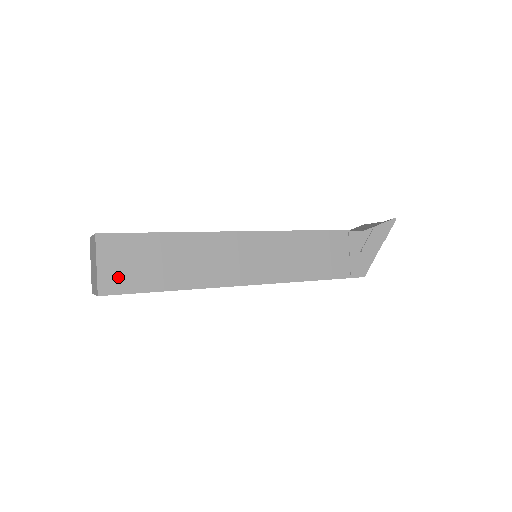
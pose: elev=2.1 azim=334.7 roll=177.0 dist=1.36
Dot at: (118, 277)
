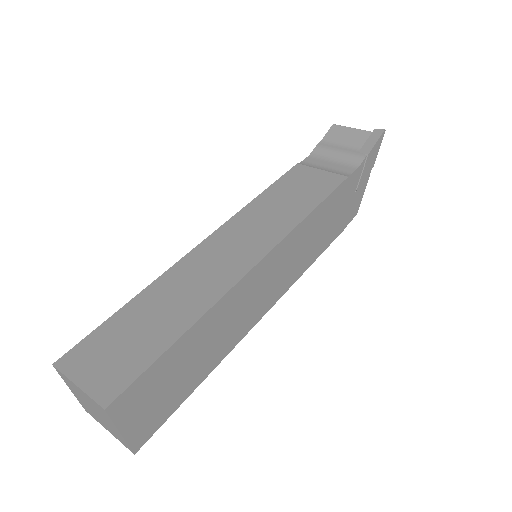
Dot at: (148, 421)
